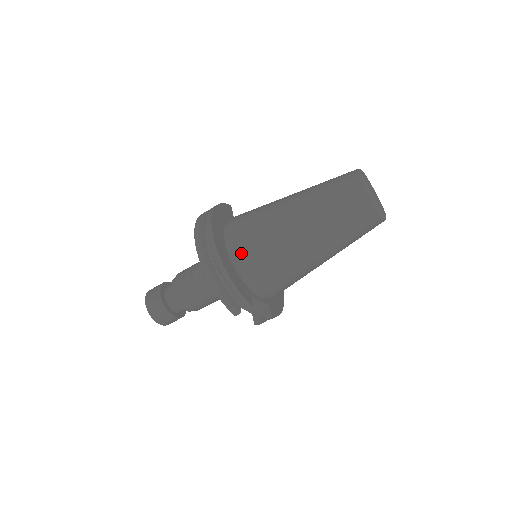
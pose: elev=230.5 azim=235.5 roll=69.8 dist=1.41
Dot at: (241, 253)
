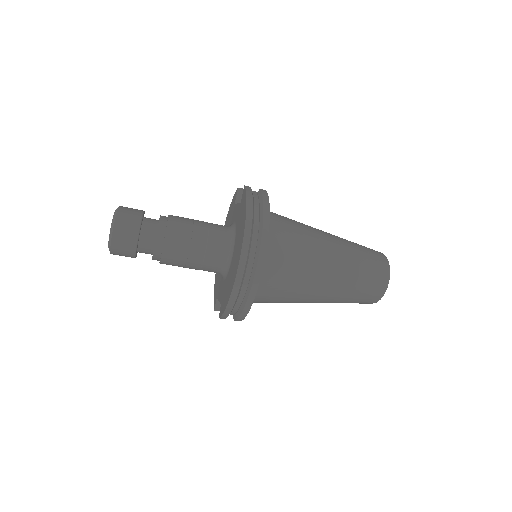
Dot at: (267, 282)
